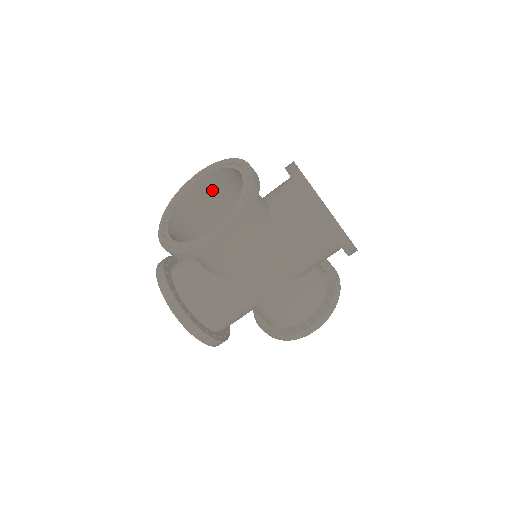
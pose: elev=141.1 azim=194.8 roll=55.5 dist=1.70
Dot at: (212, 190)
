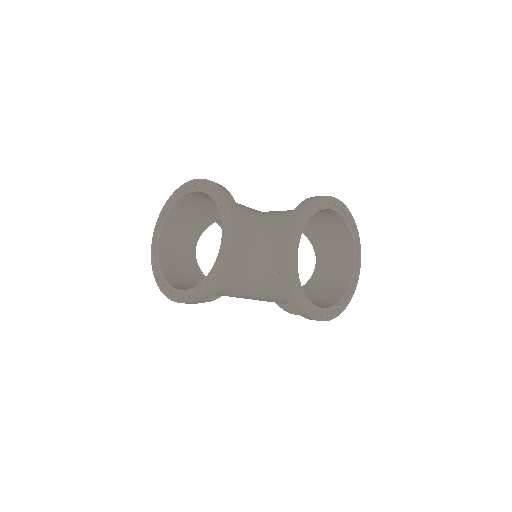
Dot at: occluded
